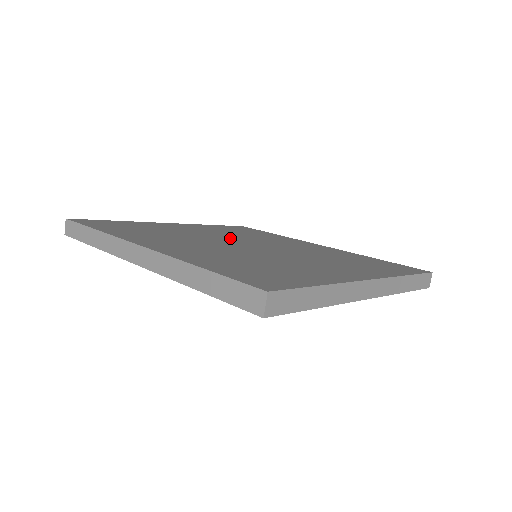
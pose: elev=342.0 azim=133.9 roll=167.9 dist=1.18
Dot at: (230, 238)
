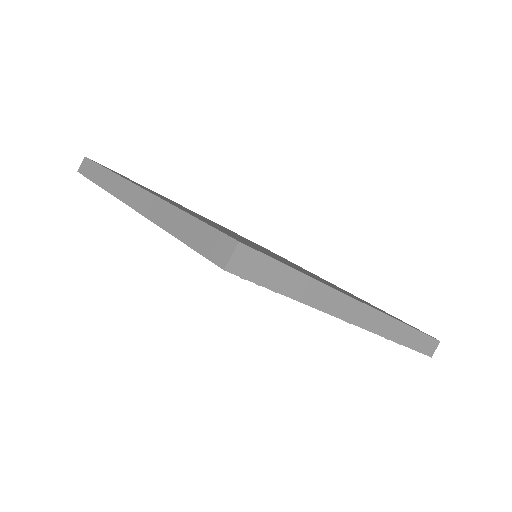
Dot at: occluded
